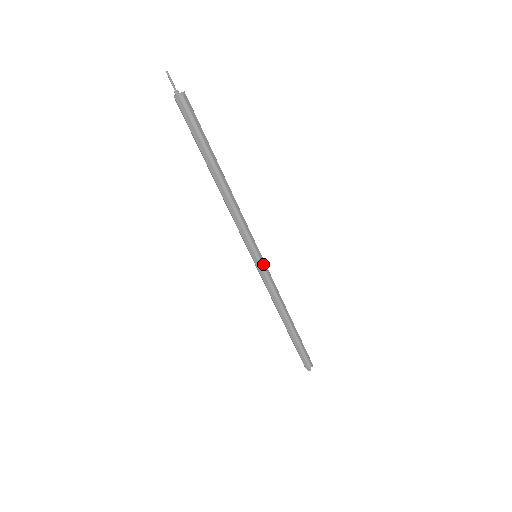
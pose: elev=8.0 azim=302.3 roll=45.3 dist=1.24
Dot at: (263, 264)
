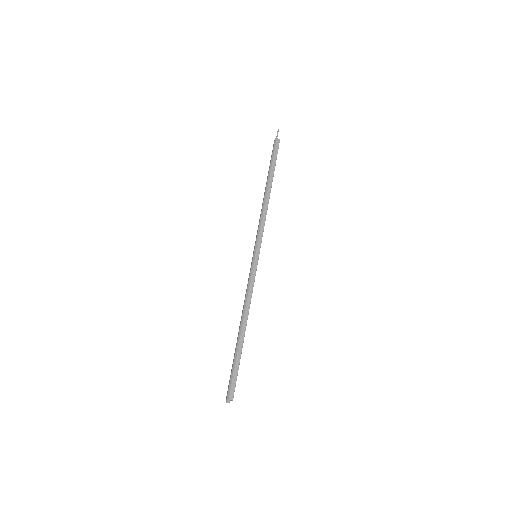
Dot at: (255, 263)
